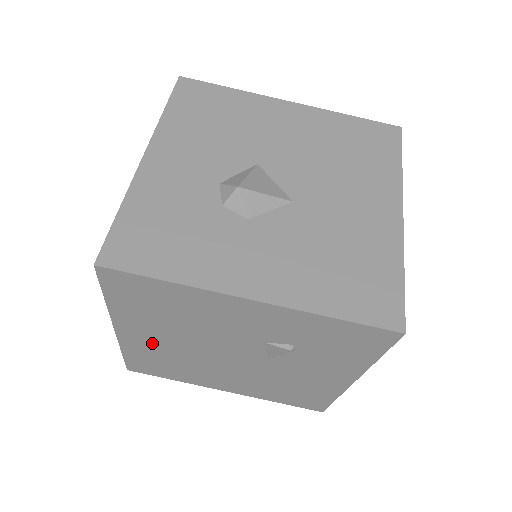
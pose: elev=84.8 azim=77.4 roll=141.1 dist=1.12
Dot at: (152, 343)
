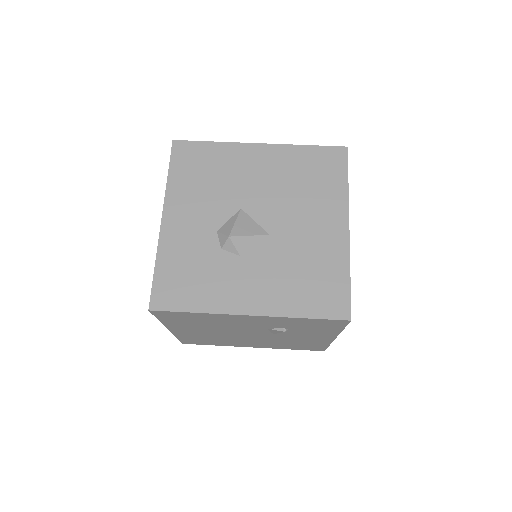
Dot at: (195, 333)
